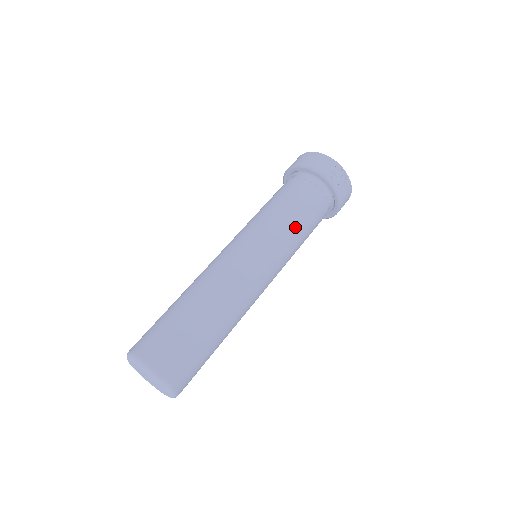
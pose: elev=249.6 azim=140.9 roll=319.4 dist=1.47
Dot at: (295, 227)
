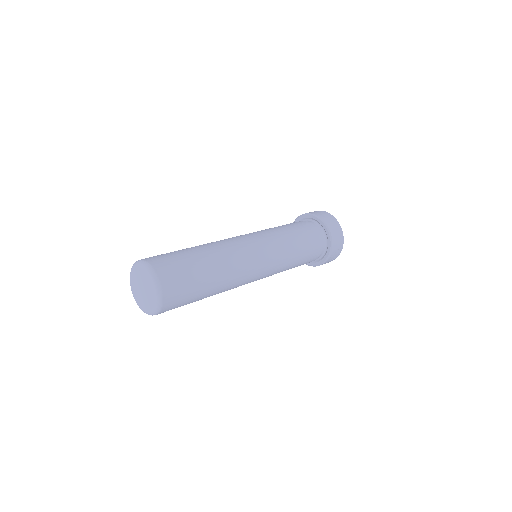
Dot at: (292, 265)
